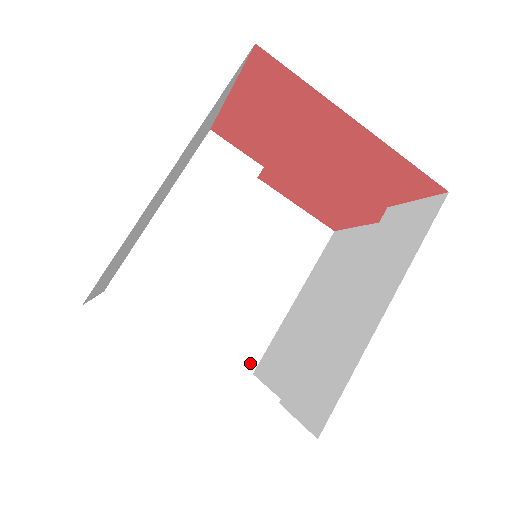
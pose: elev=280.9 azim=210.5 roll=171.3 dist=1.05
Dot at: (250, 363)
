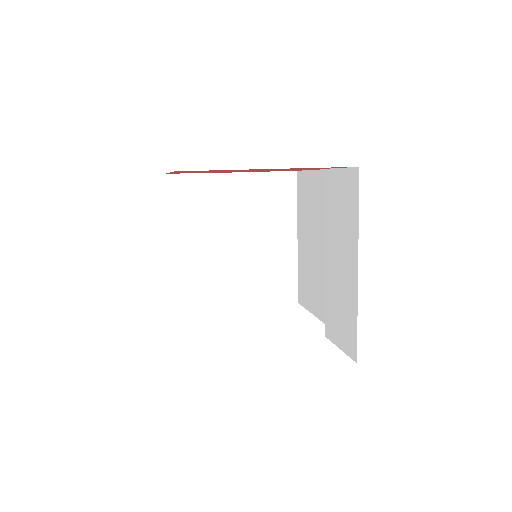
Dot at: (292, 298)
